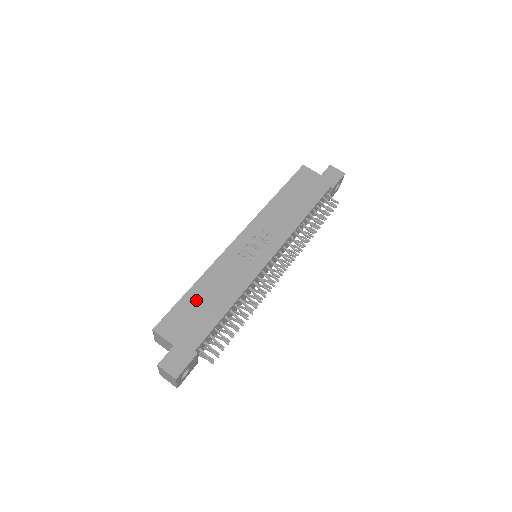
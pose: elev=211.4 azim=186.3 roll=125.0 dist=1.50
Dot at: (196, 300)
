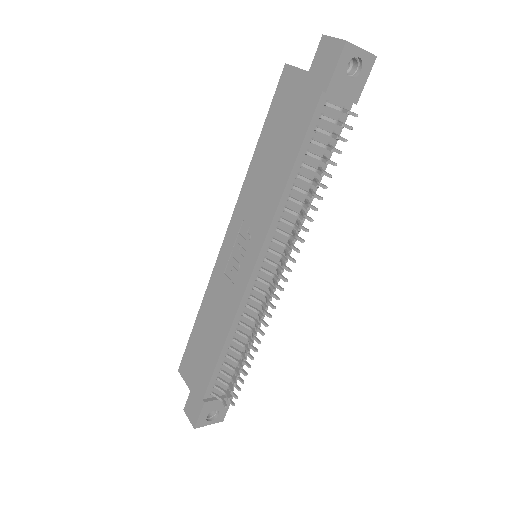
Dot at: (199, 337)
